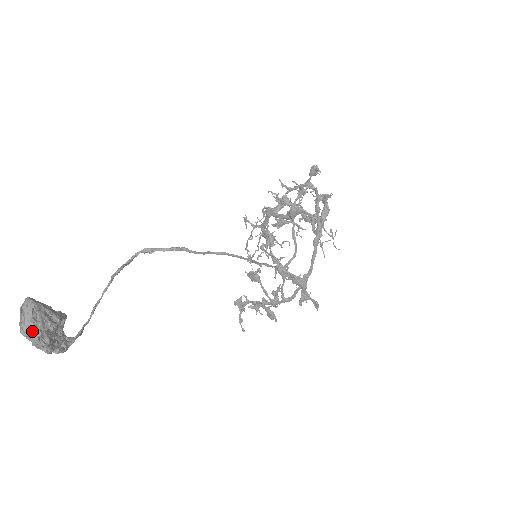
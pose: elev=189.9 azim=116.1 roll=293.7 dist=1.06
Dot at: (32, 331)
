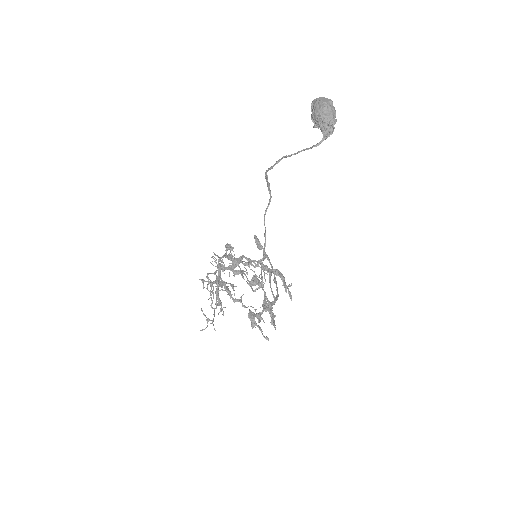
Dot at: (332, 104)
